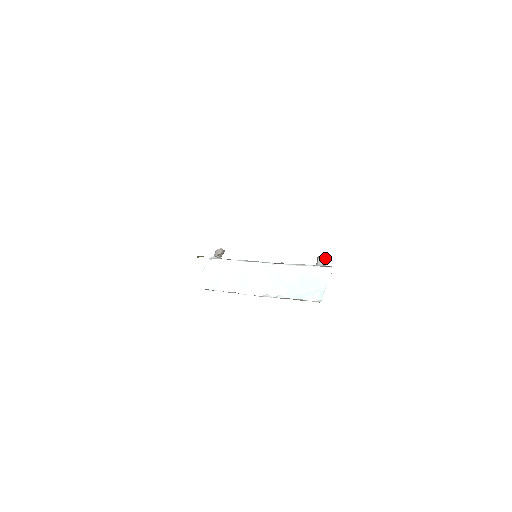
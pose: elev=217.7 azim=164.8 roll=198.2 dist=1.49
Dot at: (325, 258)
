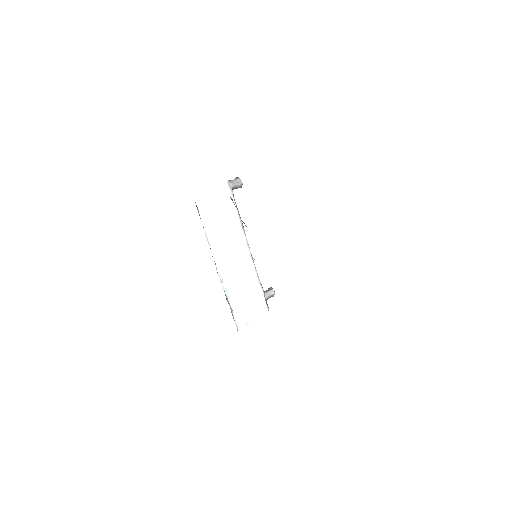
Dot at: (273, 295)
